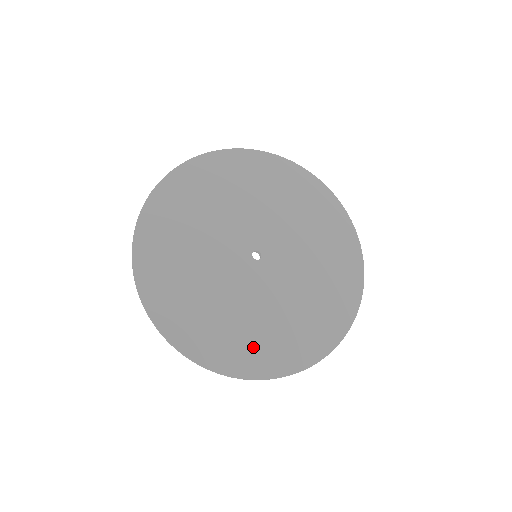
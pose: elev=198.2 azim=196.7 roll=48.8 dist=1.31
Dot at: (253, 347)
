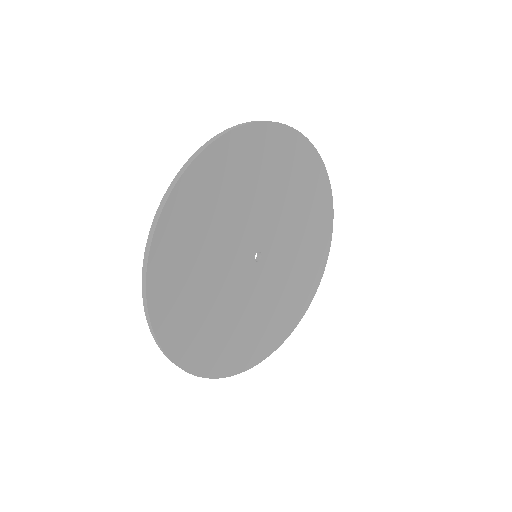
Dot at: (286, 315)
